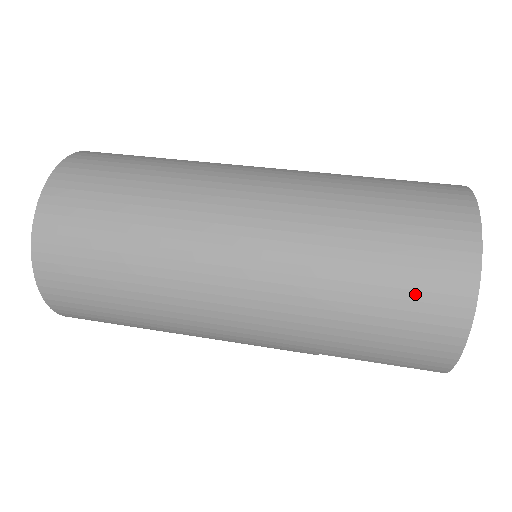
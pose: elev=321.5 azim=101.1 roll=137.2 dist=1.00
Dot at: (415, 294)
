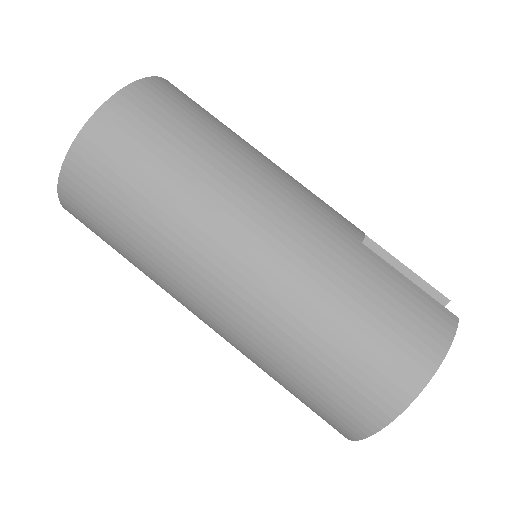
Dot at: (343, 394)
